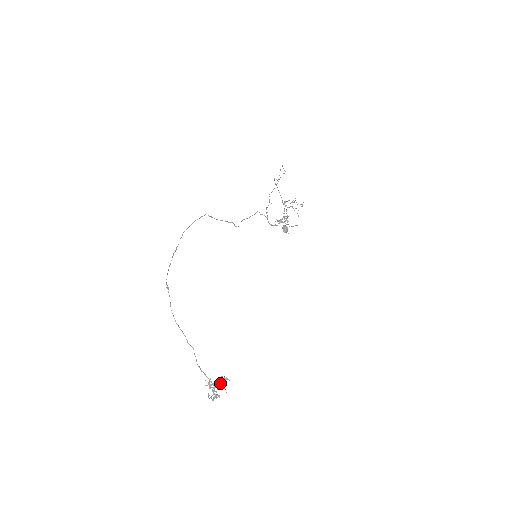
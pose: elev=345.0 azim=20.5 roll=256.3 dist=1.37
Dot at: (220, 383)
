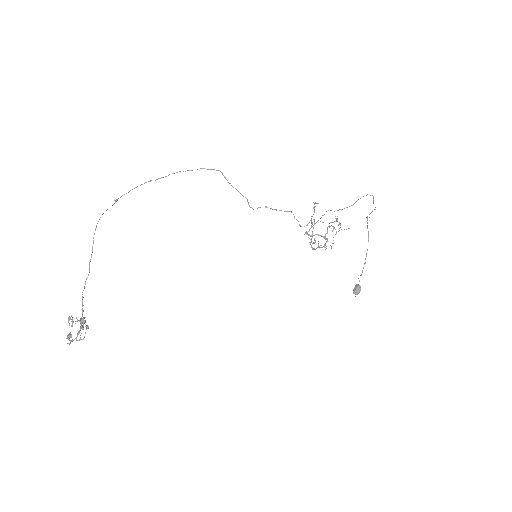
Dot at: (72, 318)
